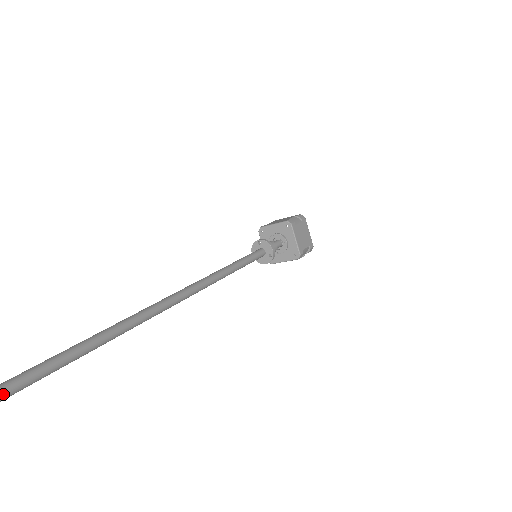
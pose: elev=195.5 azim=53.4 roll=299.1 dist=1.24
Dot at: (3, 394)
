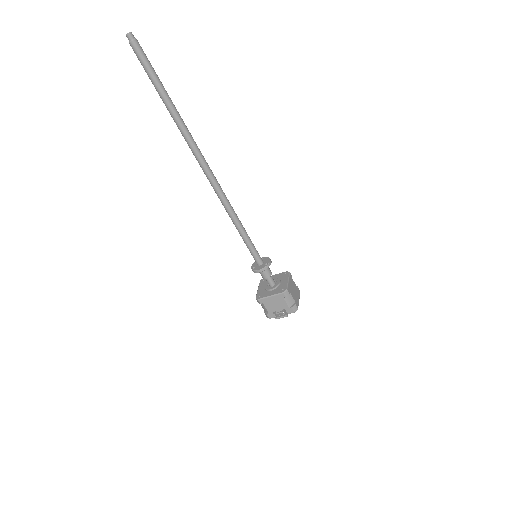
Dot at: (137, 41)
